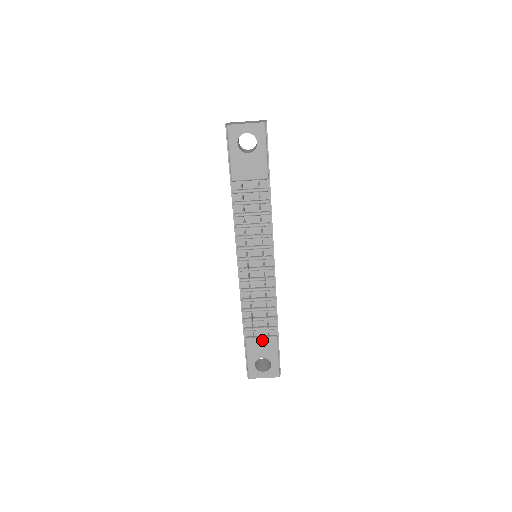
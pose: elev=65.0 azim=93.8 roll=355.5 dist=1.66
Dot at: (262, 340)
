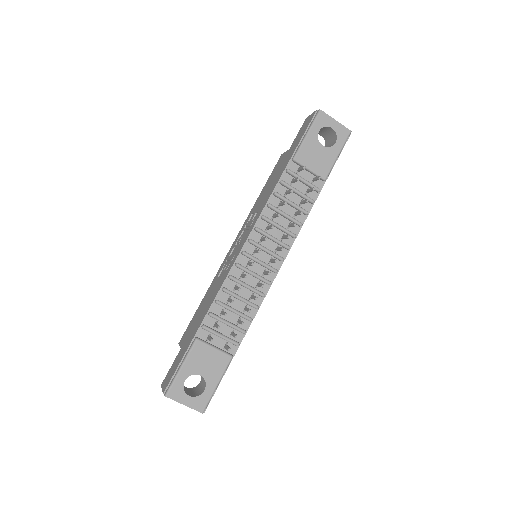
Dot at: (214, 351)
